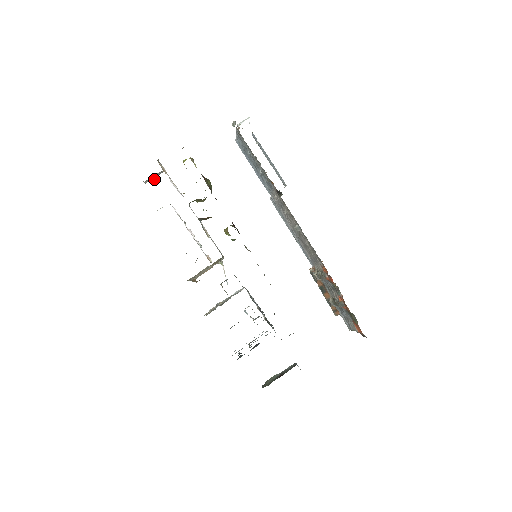
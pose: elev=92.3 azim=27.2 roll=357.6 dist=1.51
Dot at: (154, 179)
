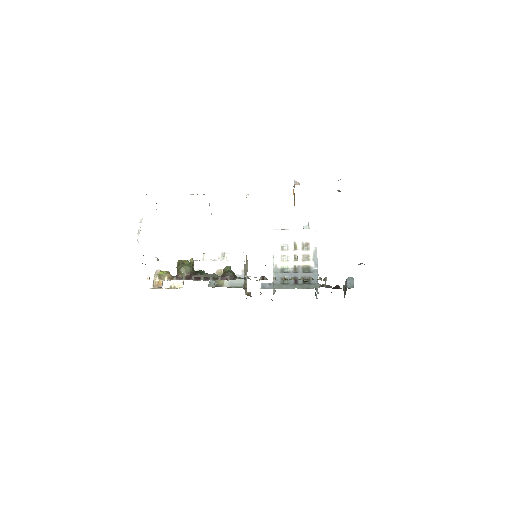
Dot at: occluded
